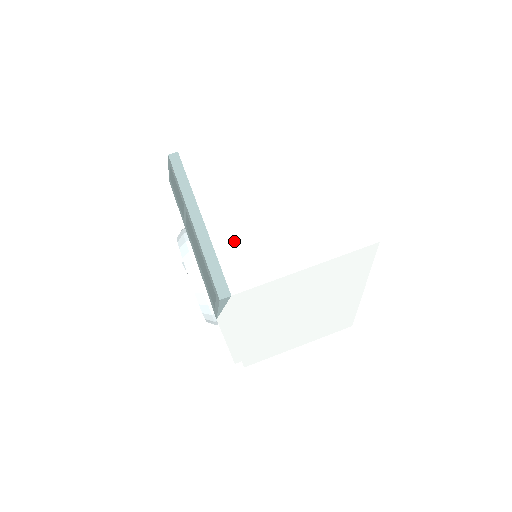
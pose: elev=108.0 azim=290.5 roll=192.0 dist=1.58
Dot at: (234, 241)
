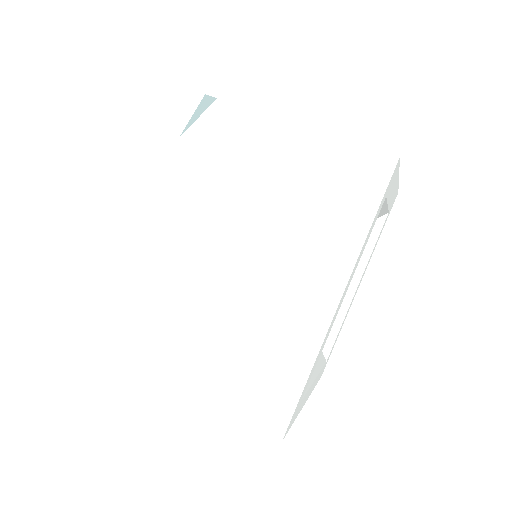
Dot at: occluded
